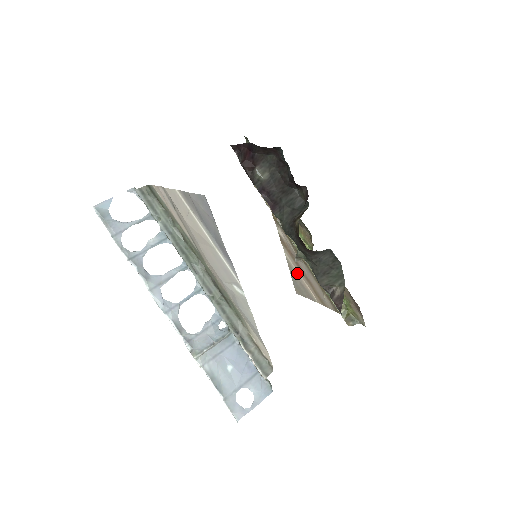
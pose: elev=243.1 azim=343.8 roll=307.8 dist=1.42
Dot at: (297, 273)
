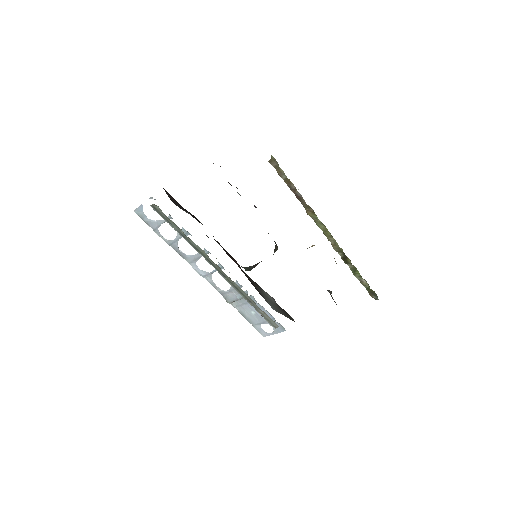
Dot at: occluded
